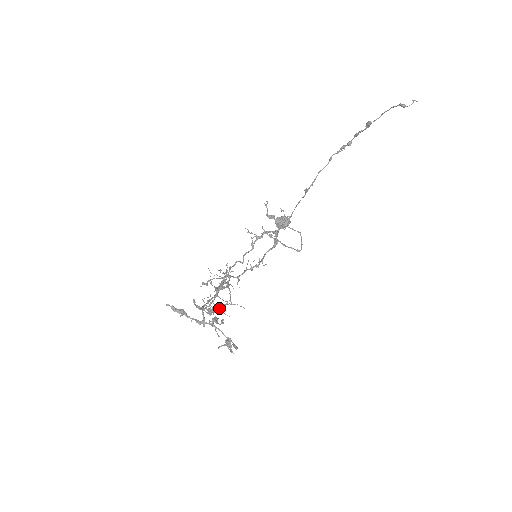
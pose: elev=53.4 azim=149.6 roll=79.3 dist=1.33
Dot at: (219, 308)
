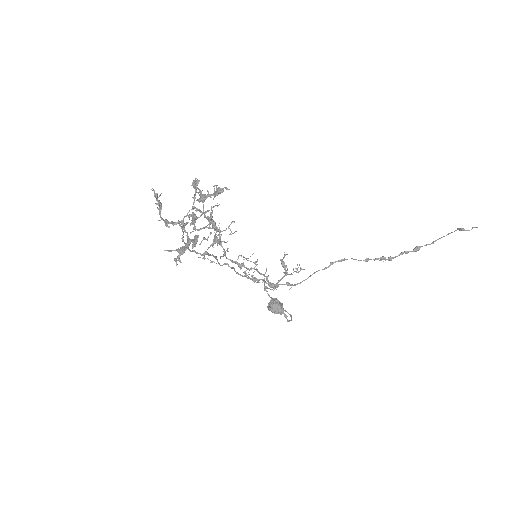
Dot at: occluded
